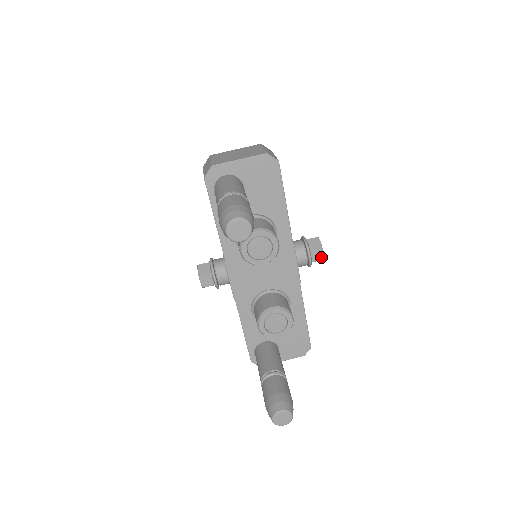
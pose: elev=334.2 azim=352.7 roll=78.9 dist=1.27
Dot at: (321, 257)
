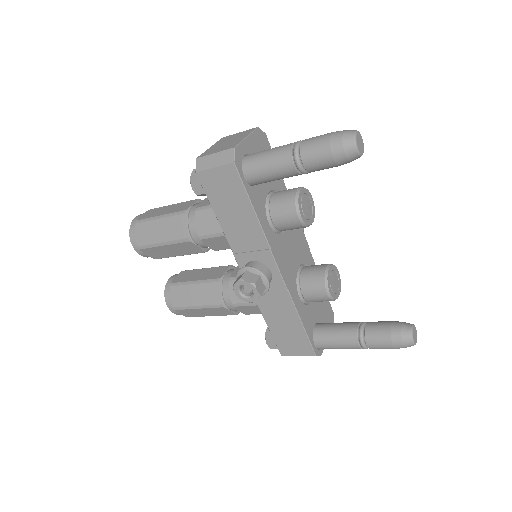
Dot at: occluded
